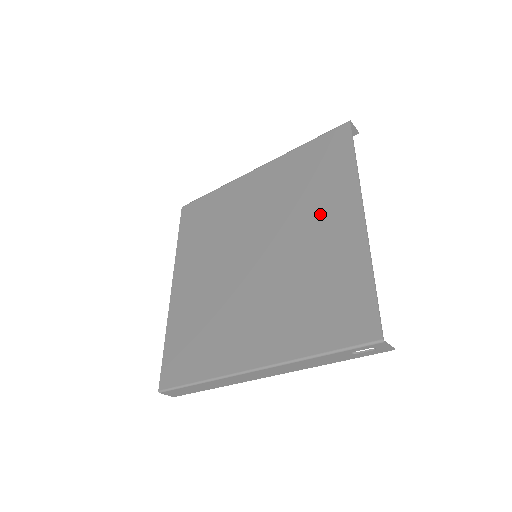
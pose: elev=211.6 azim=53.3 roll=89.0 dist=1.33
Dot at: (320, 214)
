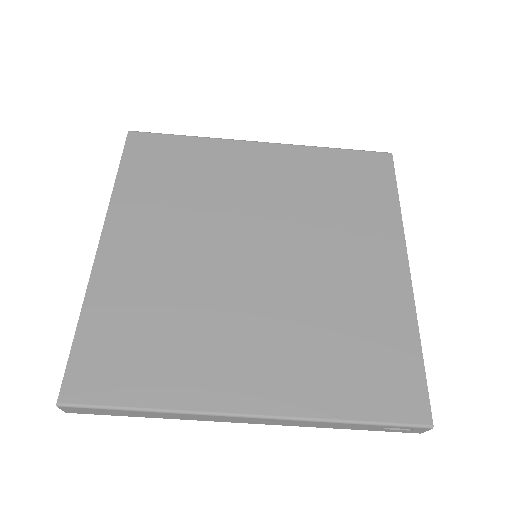
Dot at: (354, 243)
